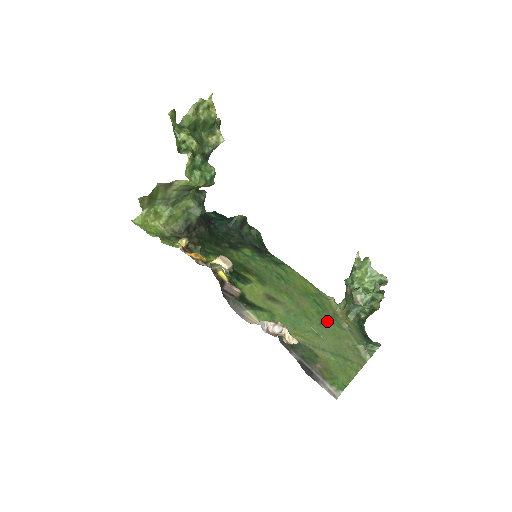
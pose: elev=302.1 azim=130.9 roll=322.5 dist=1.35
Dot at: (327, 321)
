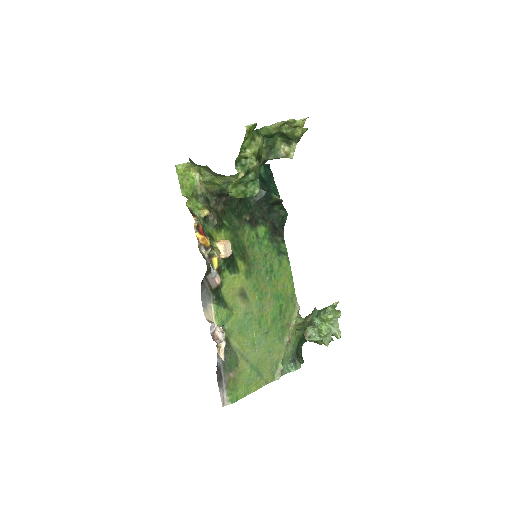
Dot at: (274, 331)
